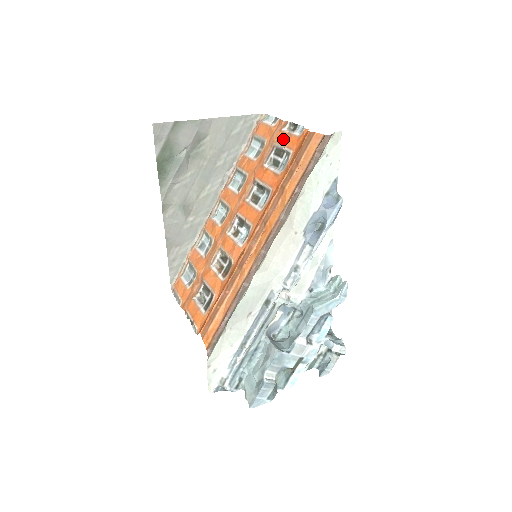
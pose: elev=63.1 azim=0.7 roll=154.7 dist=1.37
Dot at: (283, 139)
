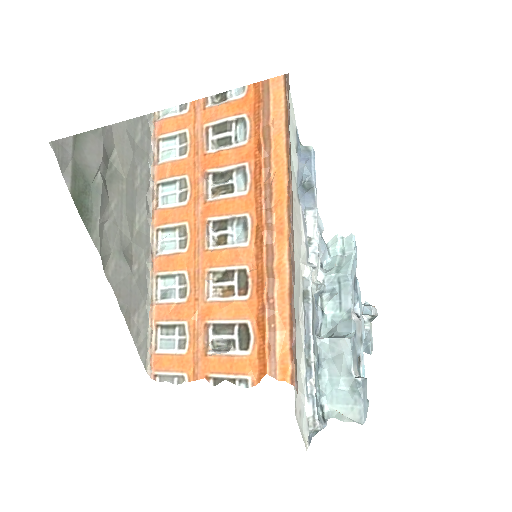
Dot at: (218, 113)
